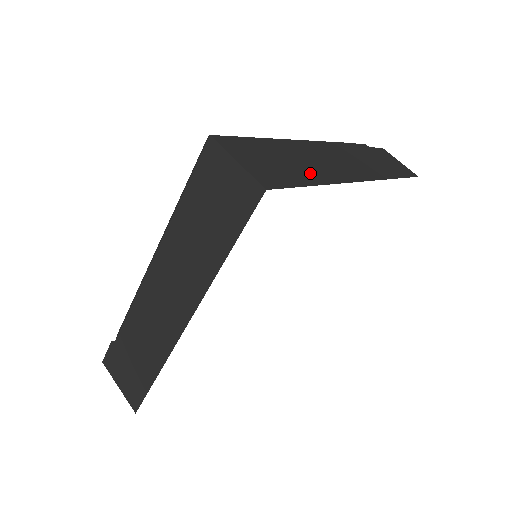
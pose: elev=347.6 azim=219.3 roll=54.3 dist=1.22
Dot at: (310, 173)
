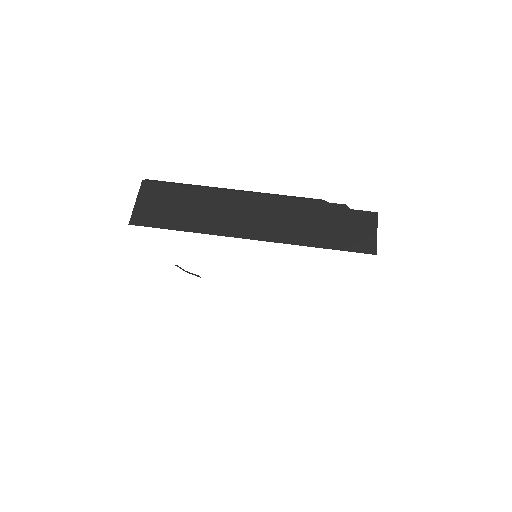
Dot at: (193, 221)
